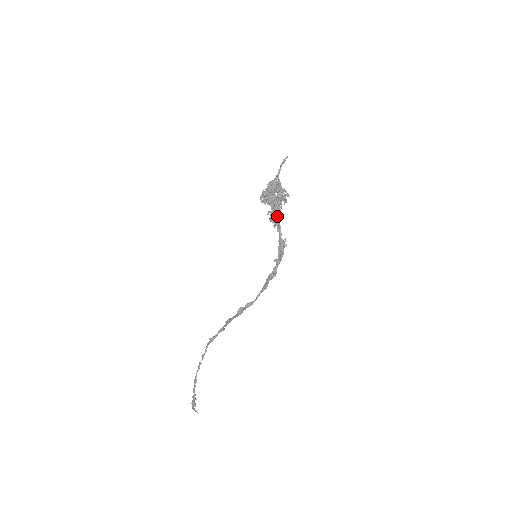
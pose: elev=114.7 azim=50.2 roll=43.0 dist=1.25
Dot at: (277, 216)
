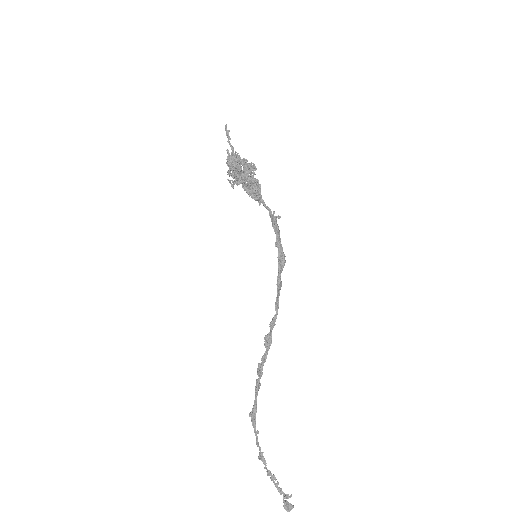
Dot at: (260, 187)
